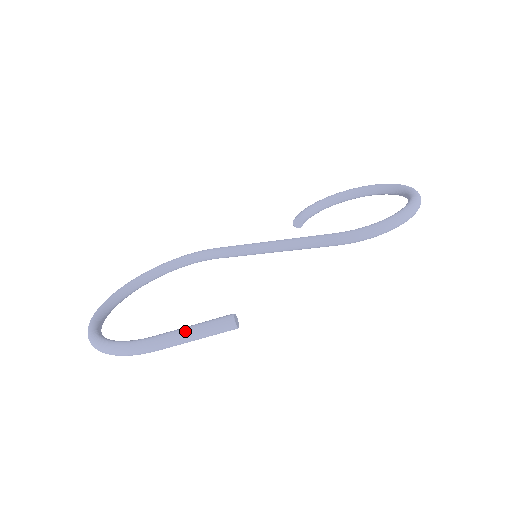
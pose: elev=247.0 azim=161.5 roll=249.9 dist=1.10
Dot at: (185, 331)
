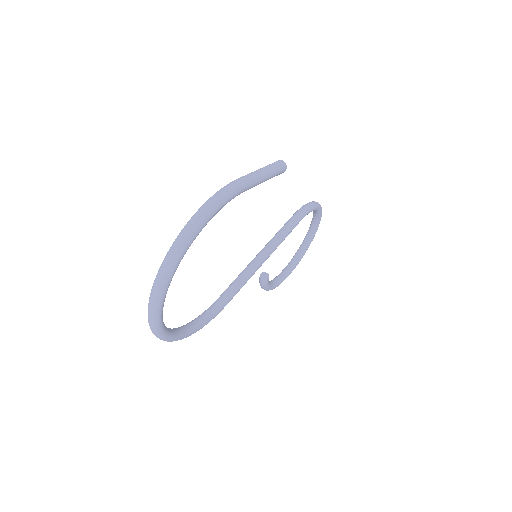
Dot at: (254, 171)
